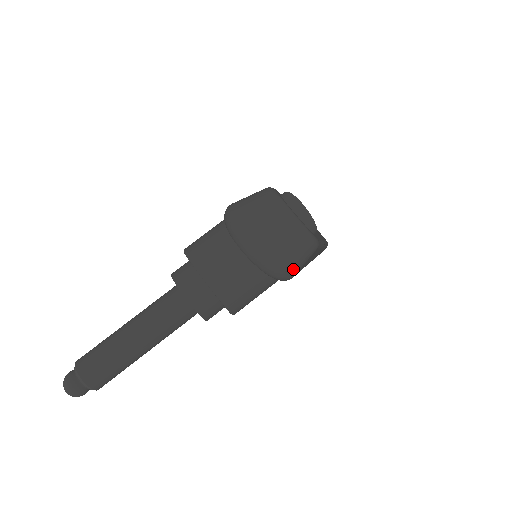
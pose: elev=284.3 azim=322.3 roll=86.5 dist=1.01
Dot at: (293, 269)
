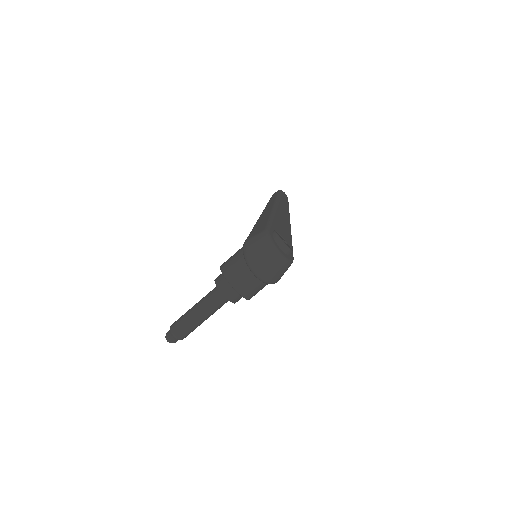
Dot at: occluded
